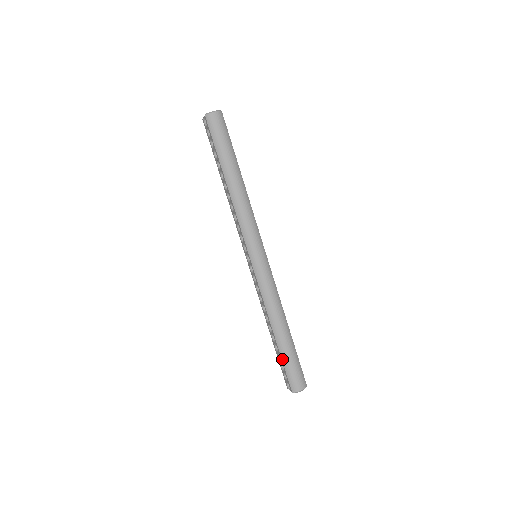
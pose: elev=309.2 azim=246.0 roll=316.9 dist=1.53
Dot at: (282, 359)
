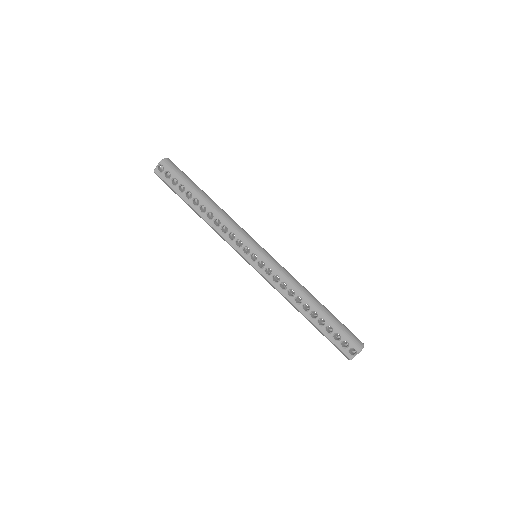
Dot at: (334, 324)
